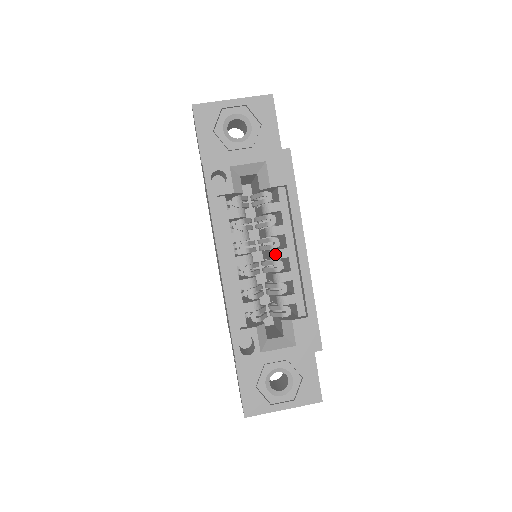
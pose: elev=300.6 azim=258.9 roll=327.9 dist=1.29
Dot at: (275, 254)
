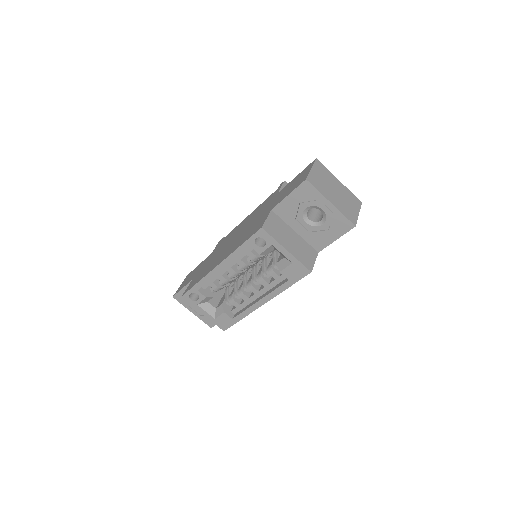
Dot at: (250, 286)
